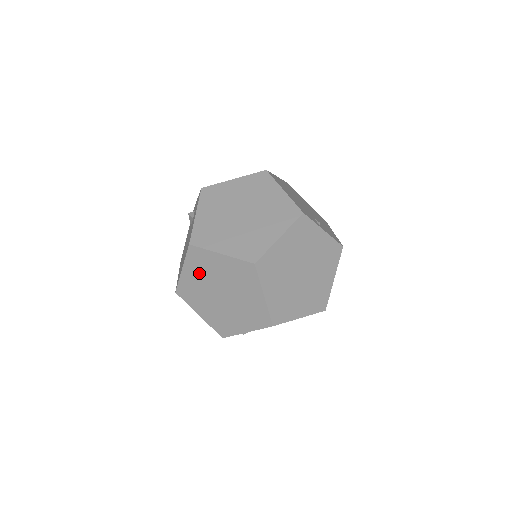
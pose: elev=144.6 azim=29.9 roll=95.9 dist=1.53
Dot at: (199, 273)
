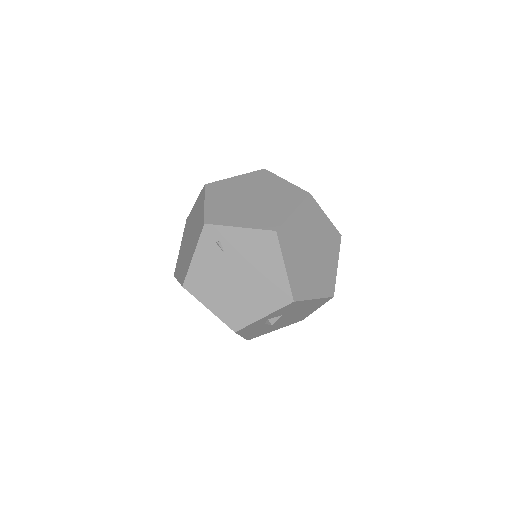
Dot at: (249, 182)
